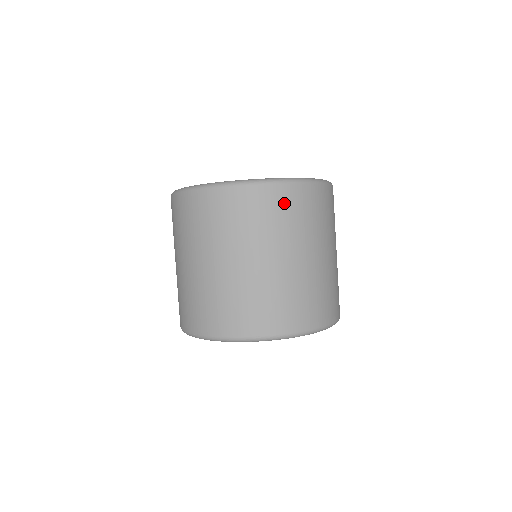
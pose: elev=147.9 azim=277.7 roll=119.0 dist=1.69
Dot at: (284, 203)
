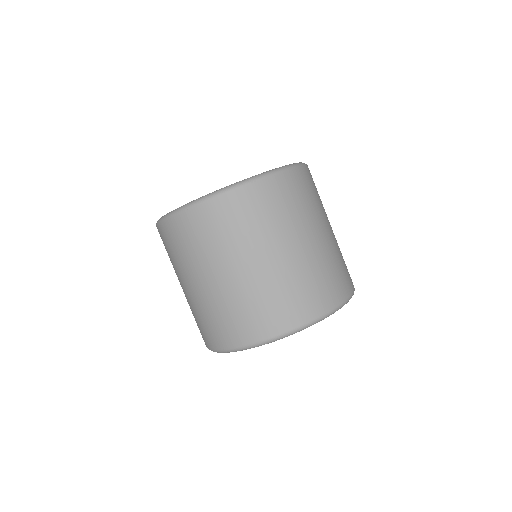
Dot at: (311, 182)
